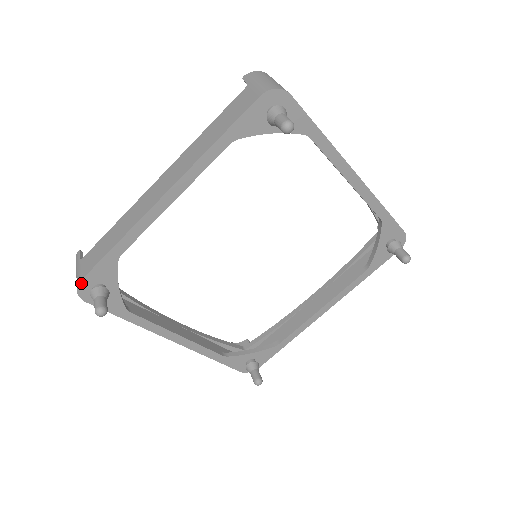
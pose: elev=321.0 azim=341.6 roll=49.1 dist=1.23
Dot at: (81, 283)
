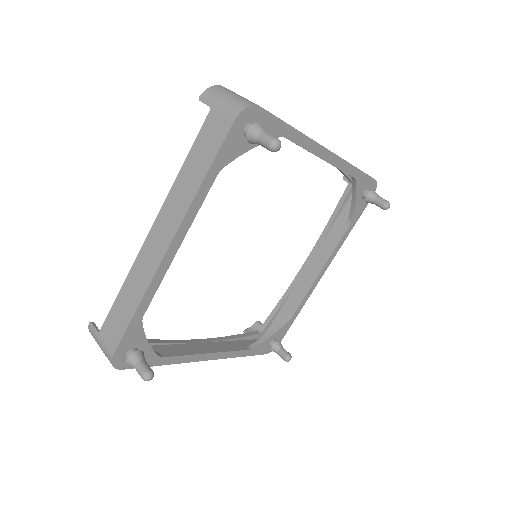
Dot at: (114, 357)
